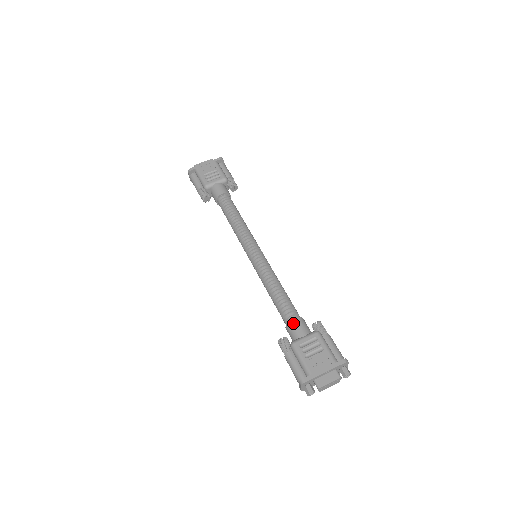
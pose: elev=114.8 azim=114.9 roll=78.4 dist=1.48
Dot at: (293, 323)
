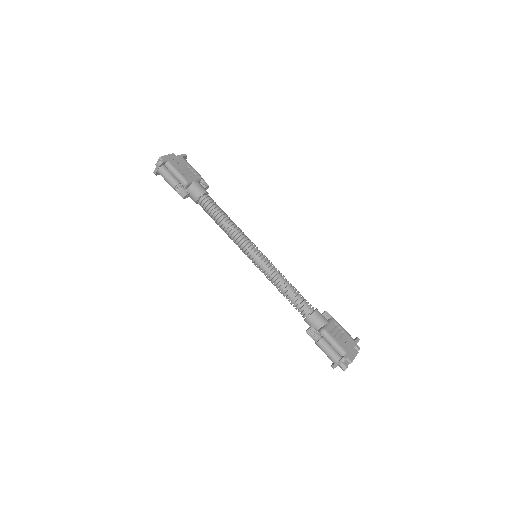
Dot at: (316, 313)
